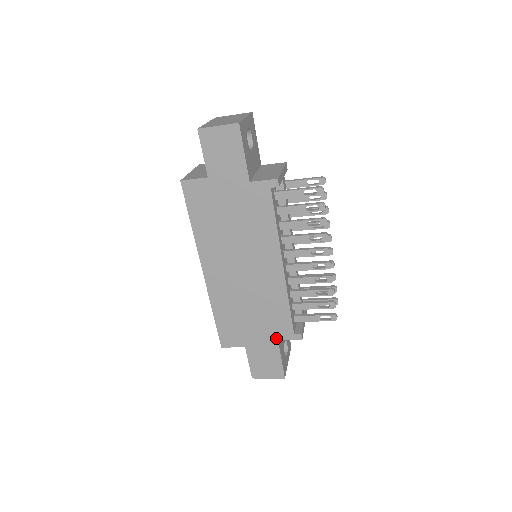
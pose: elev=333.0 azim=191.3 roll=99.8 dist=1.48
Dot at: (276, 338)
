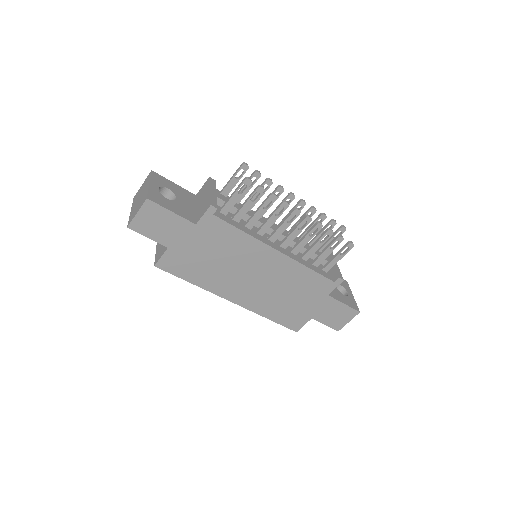
Dot at: (325, 295)
